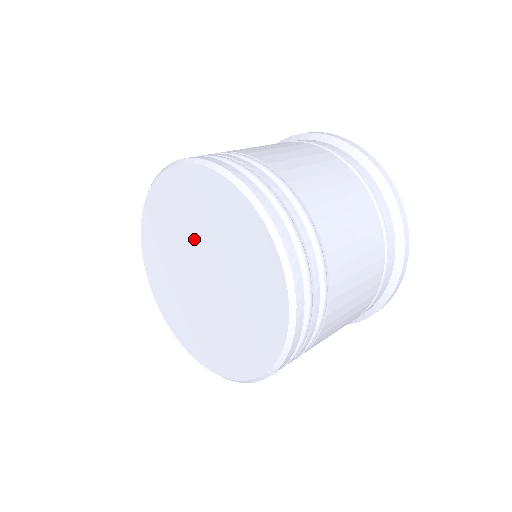
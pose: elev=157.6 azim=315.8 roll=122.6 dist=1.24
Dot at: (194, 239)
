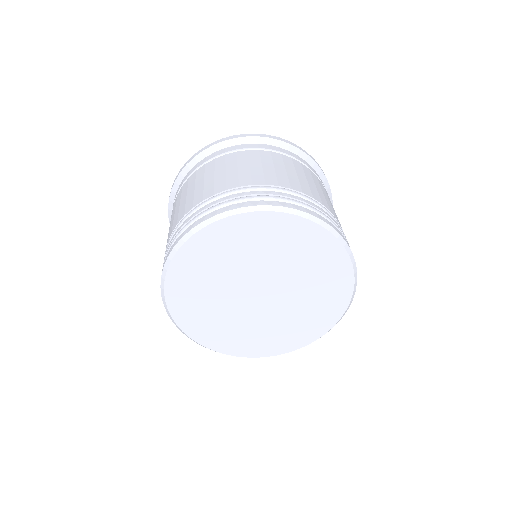
Dot at: (264, 267)
